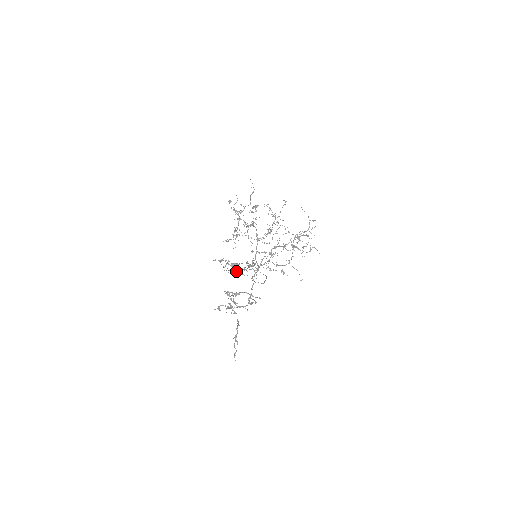
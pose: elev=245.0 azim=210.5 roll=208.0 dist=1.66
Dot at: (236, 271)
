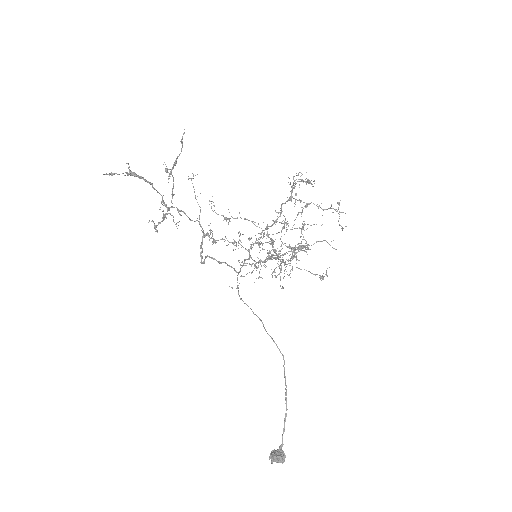
Dot at: (214, 239)
